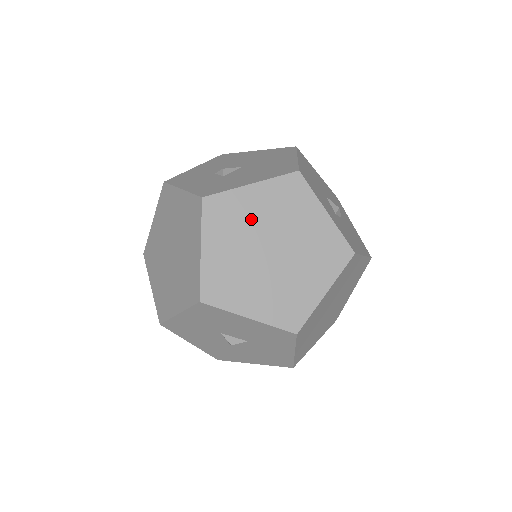
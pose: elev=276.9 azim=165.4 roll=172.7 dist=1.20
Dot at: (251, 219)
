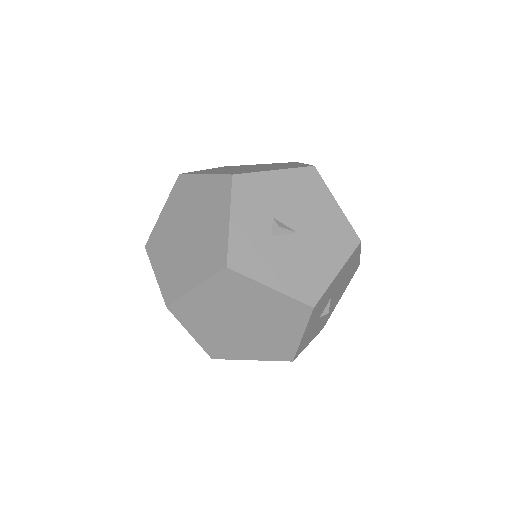
Dot at: (248, 302)
